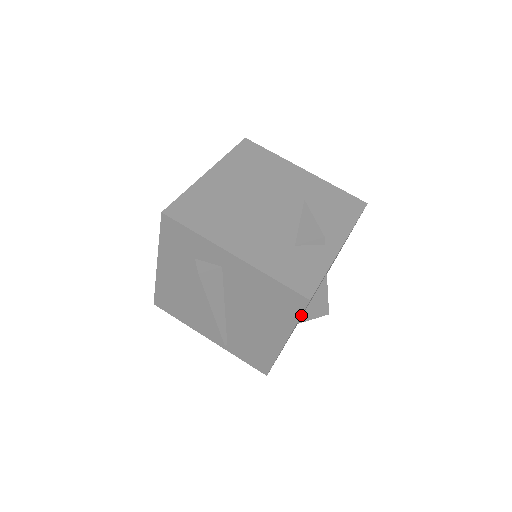
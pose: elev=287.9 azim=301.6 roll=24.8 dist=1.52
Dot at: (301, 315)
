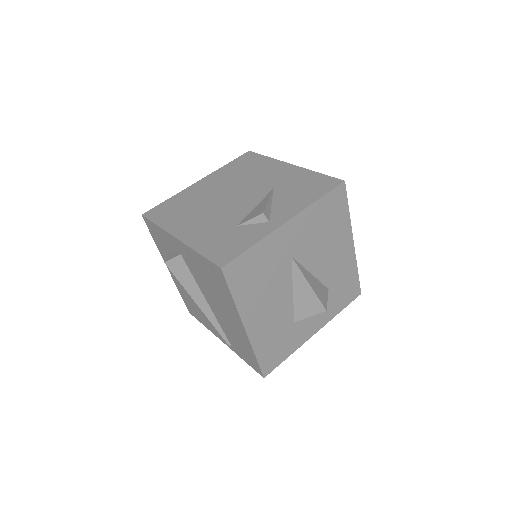
Dot at: (229, 289)
